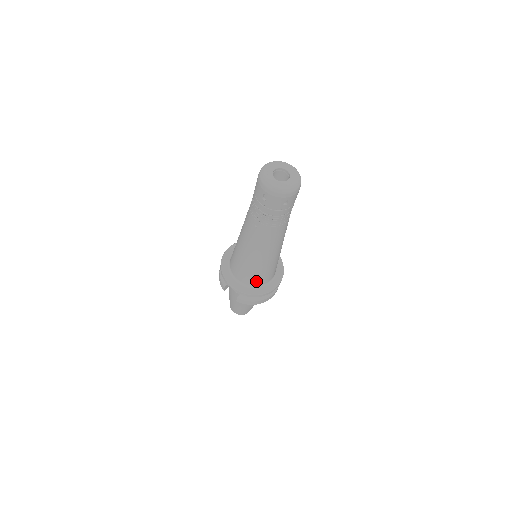
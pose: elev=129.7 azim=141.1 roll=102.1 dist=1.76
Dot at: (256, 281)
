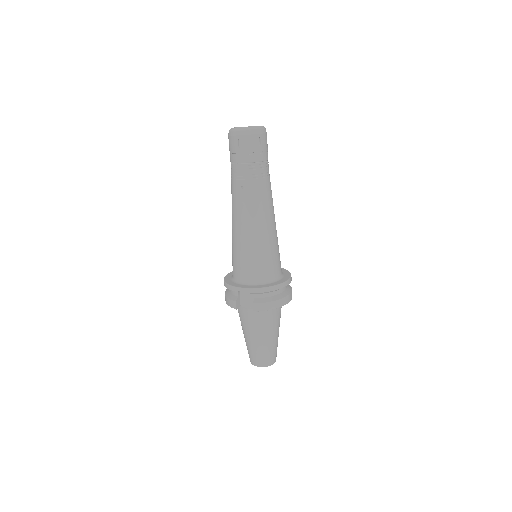
Dot at: (265, 272)
